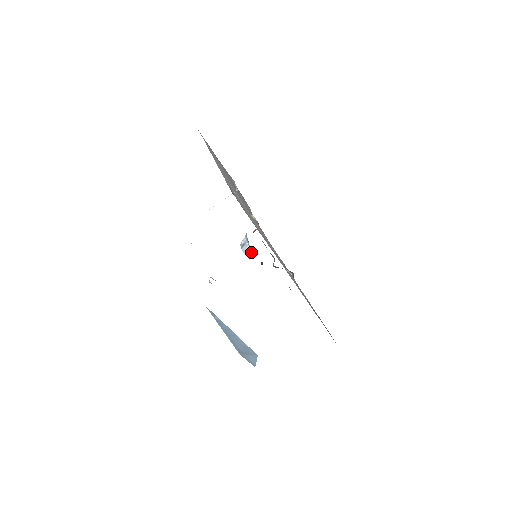
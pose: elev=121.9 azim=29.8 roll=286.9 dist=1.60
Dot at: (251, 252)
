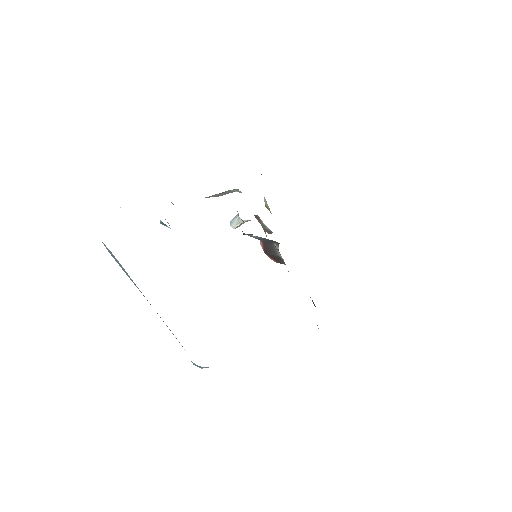
Dot at: (238, 221)
